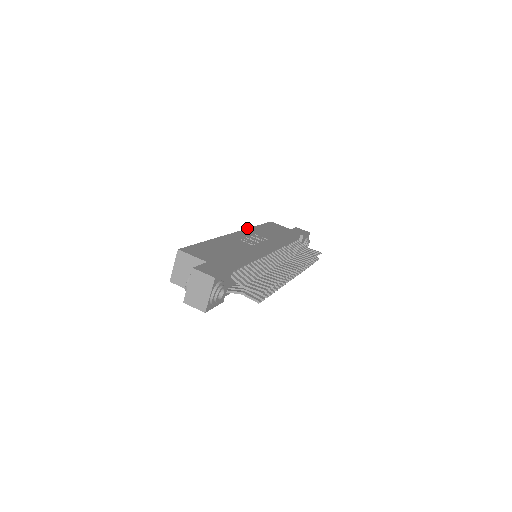
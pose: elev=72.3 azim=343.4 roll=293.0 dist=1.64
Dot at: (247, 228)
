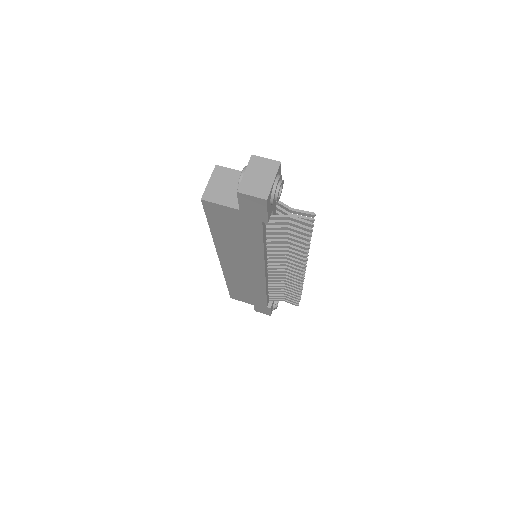
Dot at: occluded
